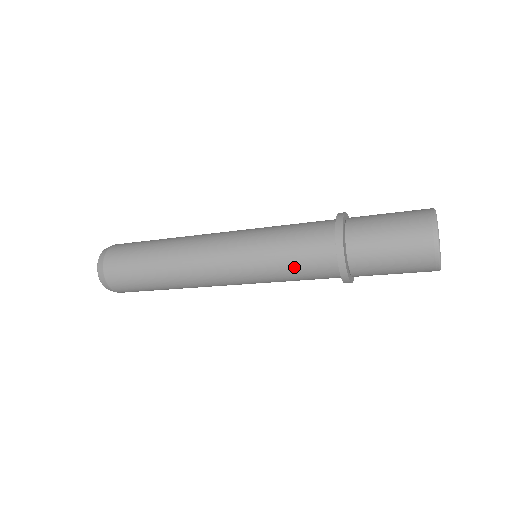
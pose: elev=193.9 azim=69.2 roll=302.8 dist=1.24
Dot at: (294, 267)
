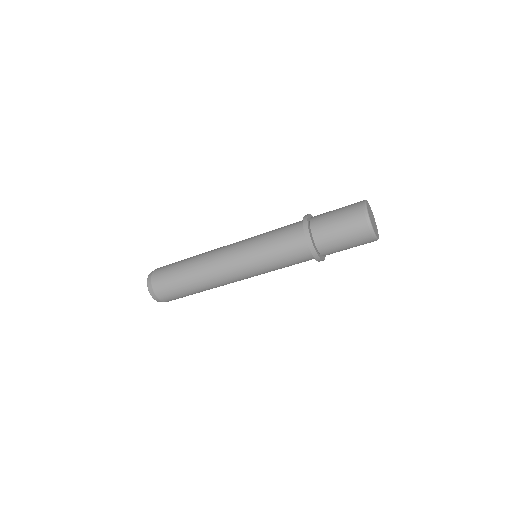
Dot at: (276, 238)
